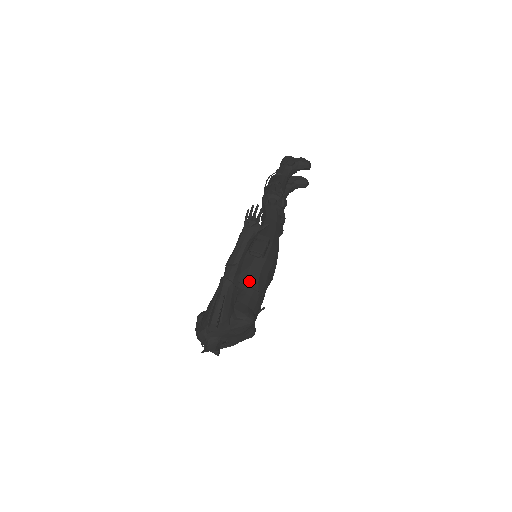
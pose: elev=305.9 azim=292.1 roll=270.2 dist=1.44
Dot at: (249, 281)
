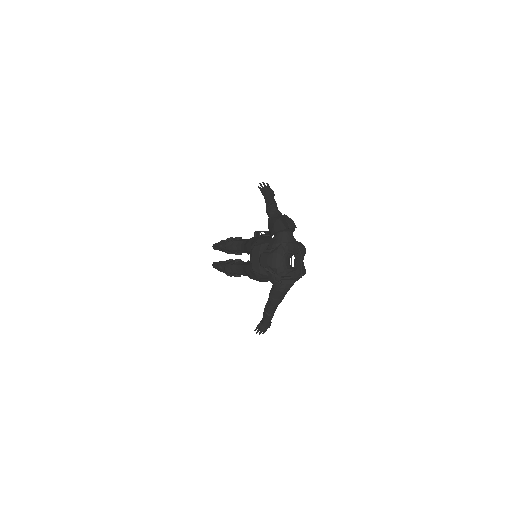
Dot at: occluded
